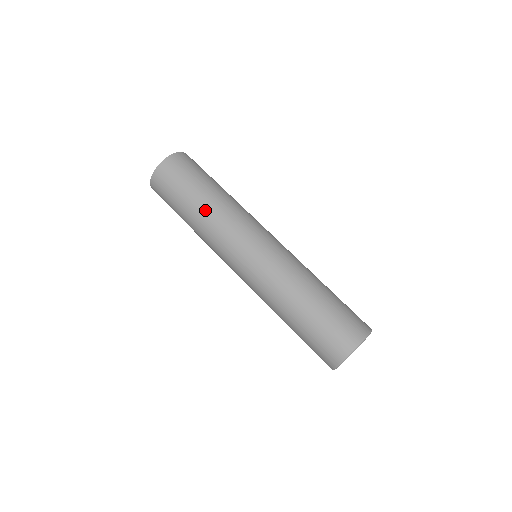
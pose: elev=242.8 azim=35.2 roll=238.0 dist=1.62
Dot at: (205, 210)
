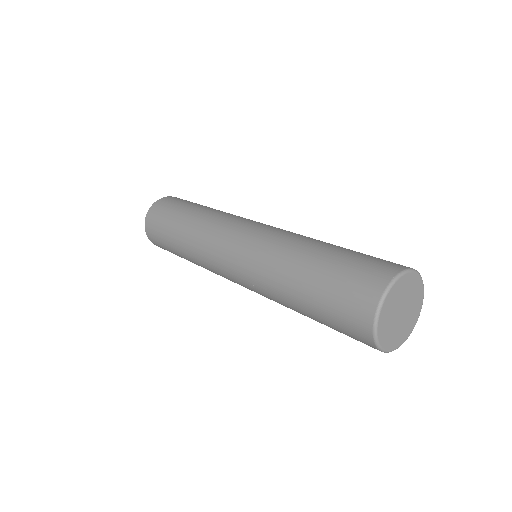
Dot at: (198, 214)
